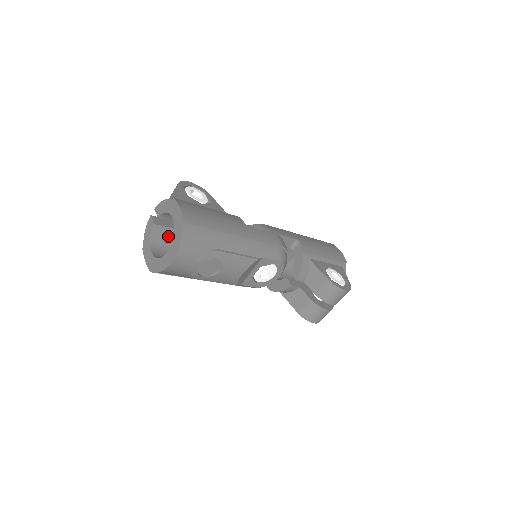
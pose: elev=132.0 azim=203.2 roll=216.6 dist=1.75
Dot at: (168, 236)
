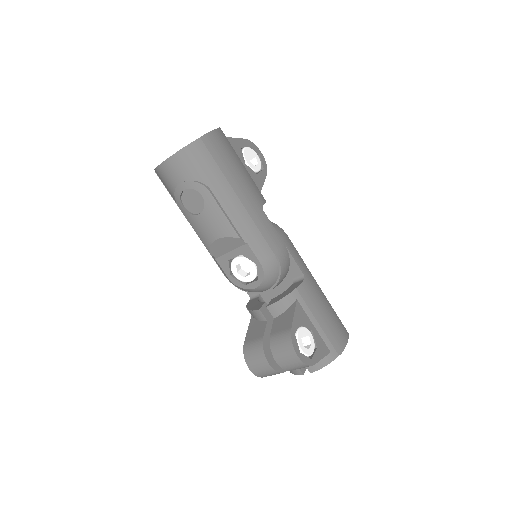
Dot at: occluded
